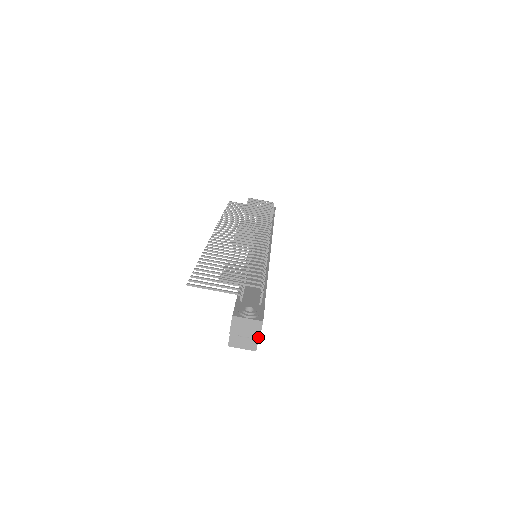
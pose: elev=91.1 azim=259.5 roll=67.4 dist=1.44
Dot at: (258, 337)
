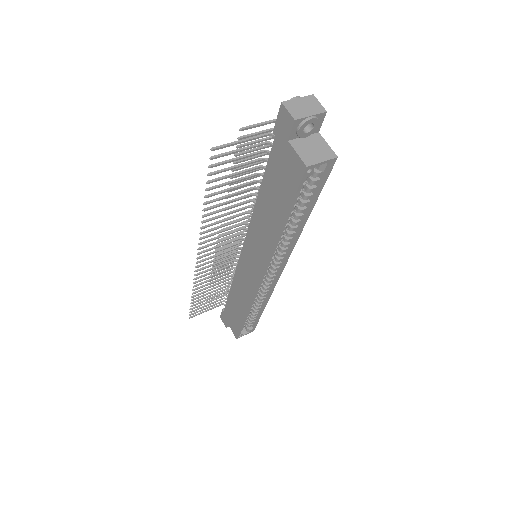
Dot at: (324, 110)
